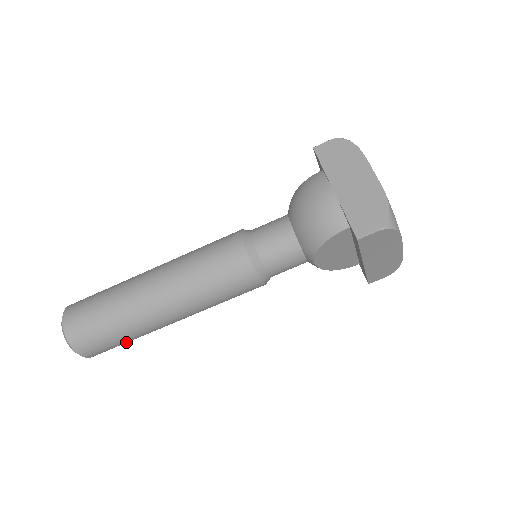
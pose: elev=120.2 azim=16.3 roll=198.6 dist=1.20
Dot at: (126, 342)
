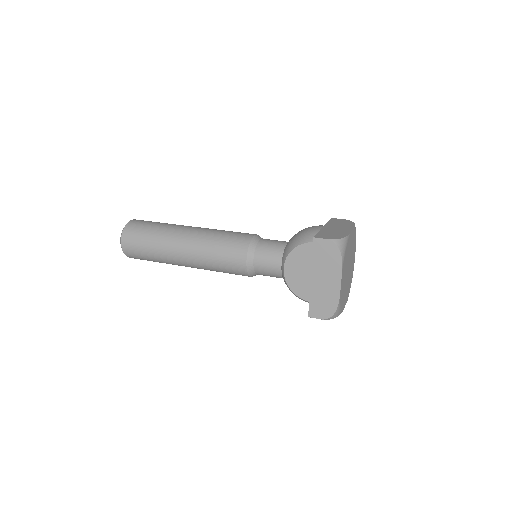
Dot at: (147, 253)
